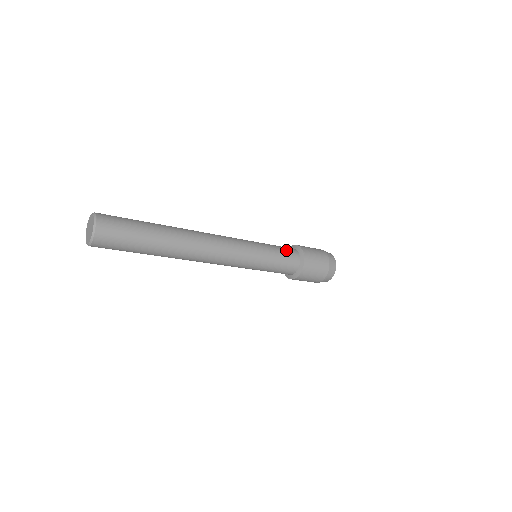
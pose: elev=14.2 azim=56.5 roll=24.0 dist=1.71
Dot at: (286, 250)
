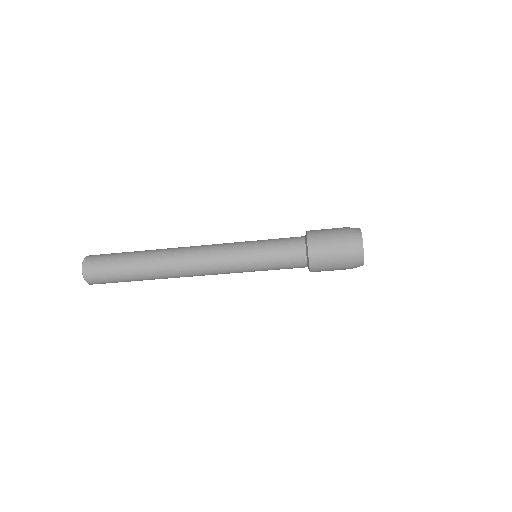
Dot at: occluded
